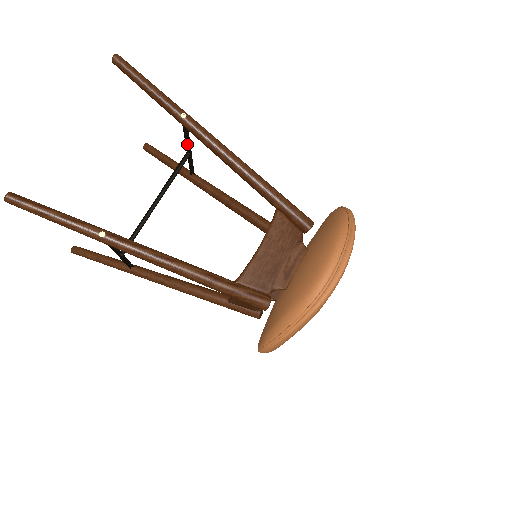
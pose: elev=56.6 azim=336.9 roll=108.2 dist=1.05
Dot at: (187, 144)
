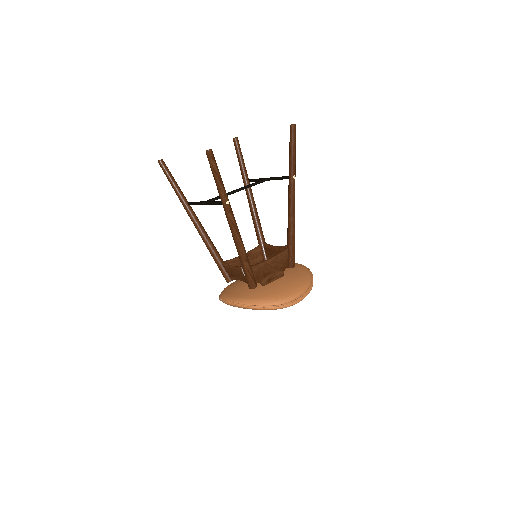
Dot at: (272, 177)
